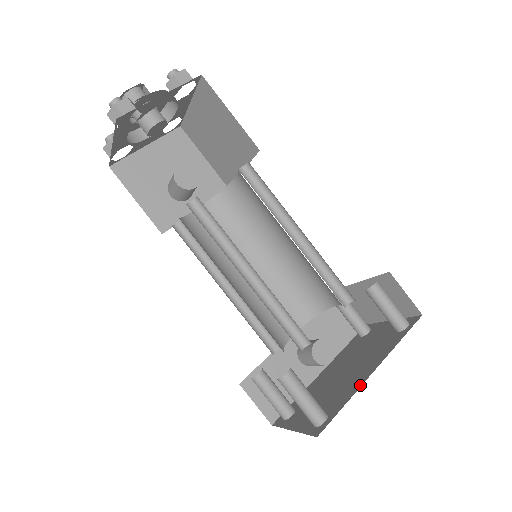
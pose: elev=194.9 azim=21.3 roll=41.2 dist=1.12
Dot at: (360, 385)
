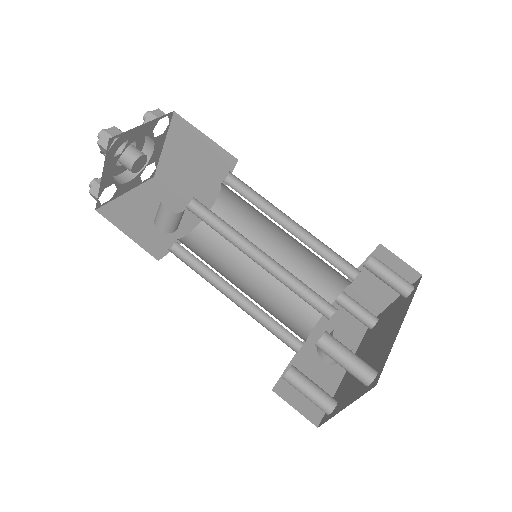
Dot at: (395, 337)
